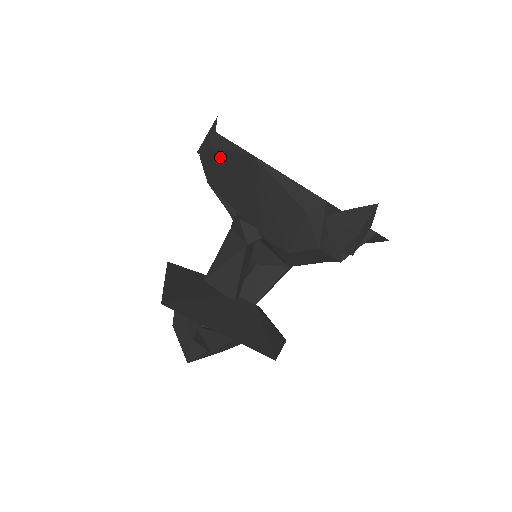
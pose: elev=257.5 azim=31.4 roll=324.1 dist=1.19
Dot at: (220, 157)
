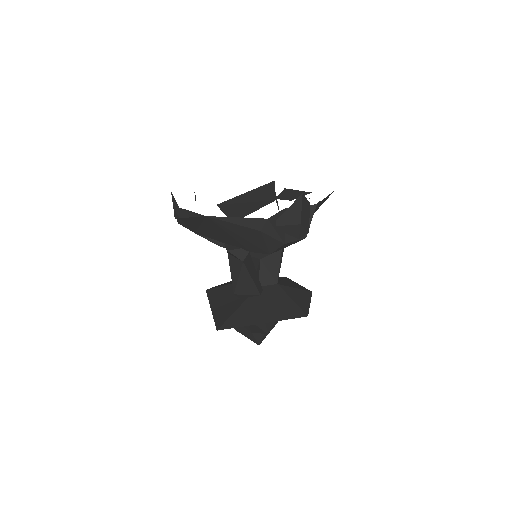
Dot at: (190, 221)
